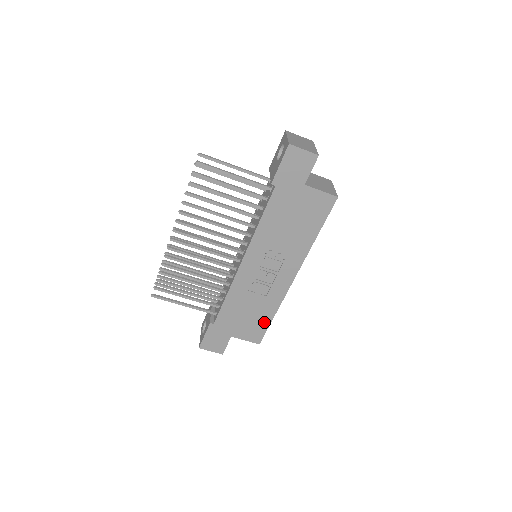
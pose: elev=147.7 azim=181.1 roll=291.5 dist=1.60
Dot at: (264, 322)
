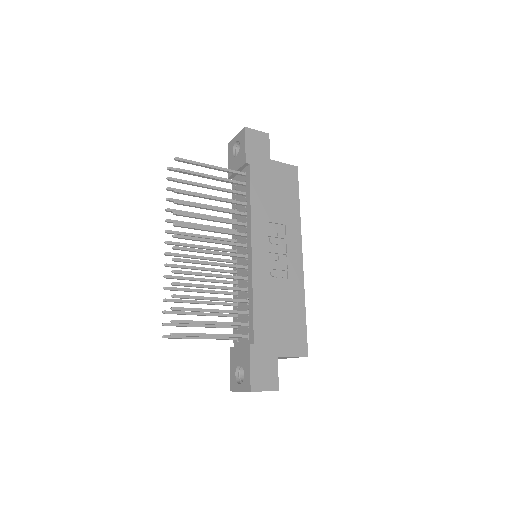
Dot at: (300, 322)
